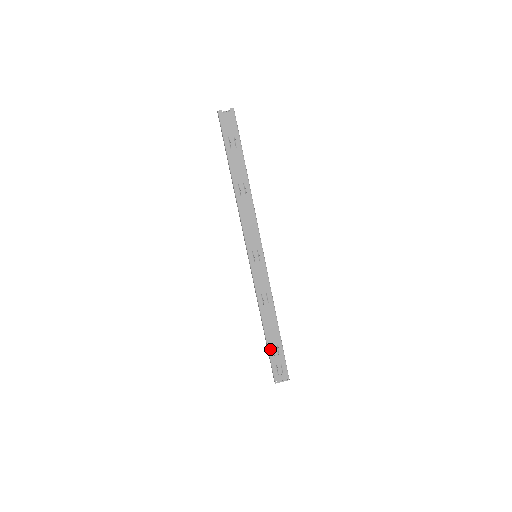
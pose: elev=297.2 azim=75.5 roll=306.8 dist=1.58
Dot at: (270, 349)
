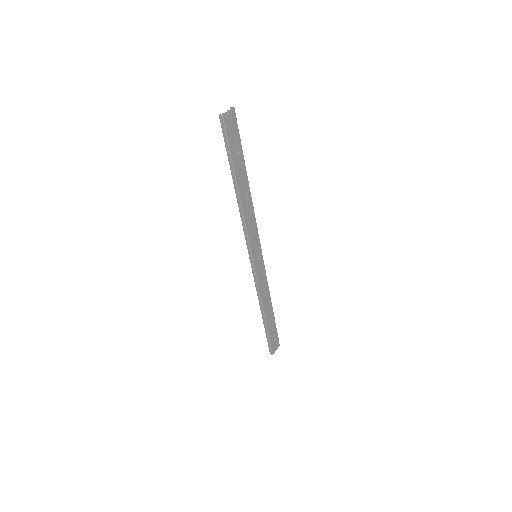
Dot at: (269, 330)
